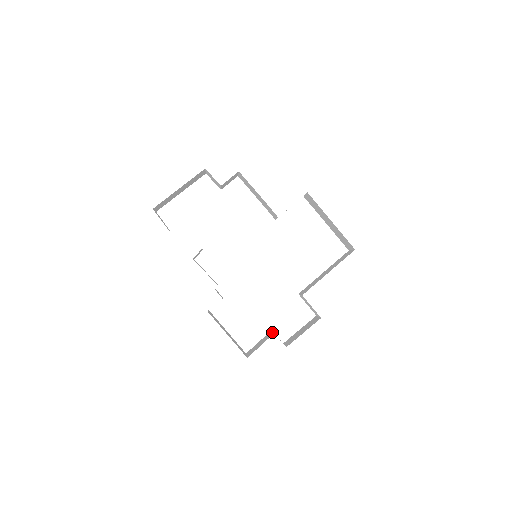
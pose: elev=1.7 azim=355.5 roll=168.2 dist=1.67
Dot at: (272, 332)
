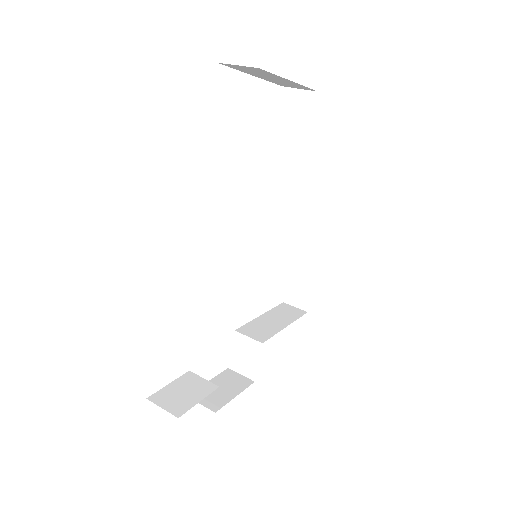
Dot at: occluded
